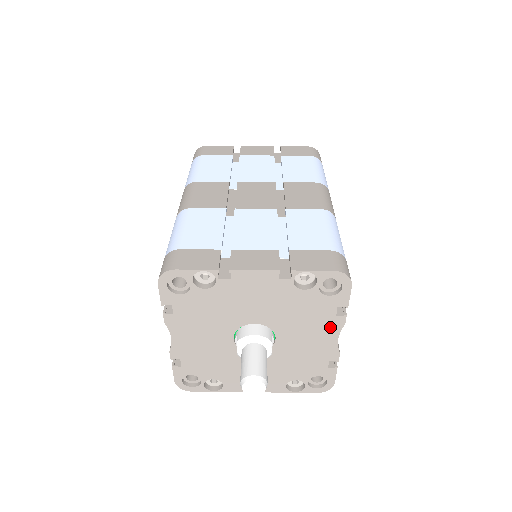
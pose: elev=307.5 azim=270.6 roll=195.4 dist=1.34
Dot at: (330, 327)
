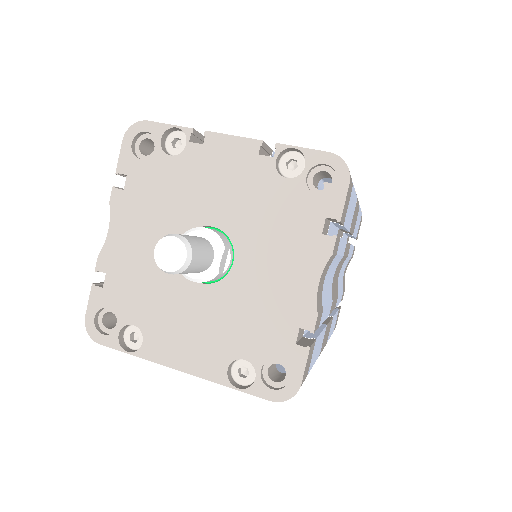
Dot at: (311, 255)
